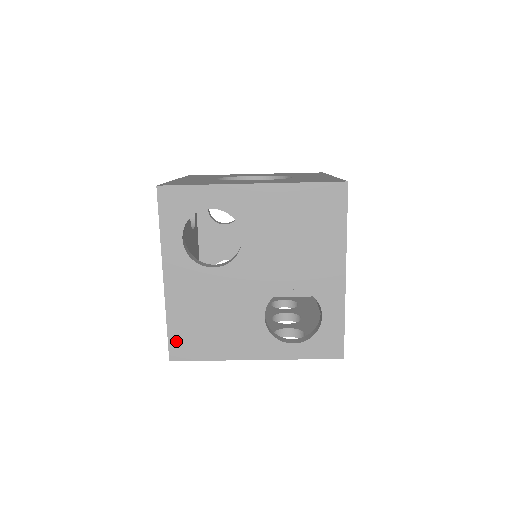
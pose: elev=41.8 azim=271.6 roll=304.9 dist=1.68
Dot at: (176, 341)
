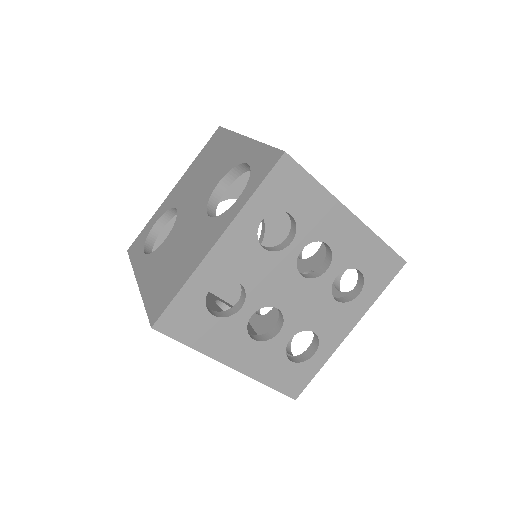
Dot at: (153, 307)
